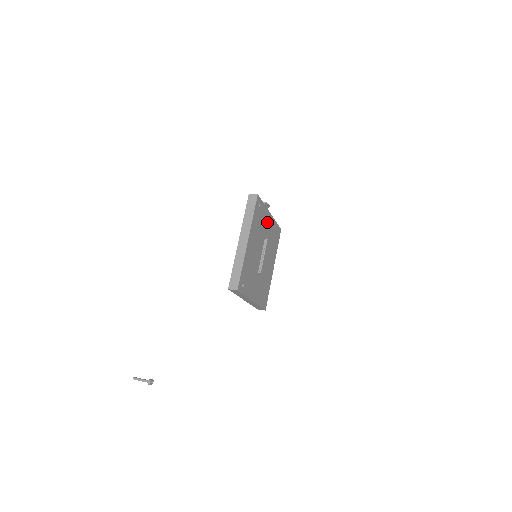
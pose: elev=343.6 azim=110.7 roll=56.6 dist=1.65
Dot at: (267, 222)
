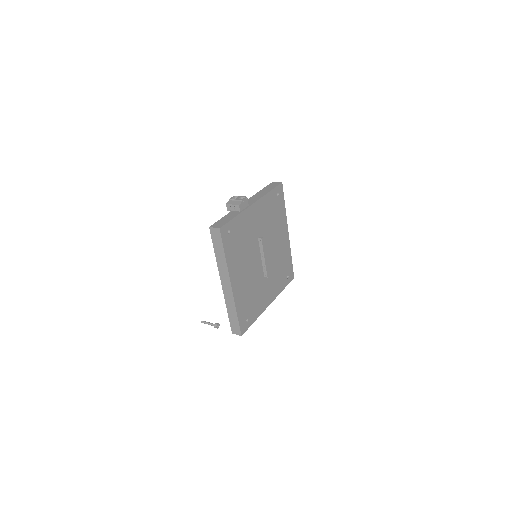
Dot at: (253, 219)
